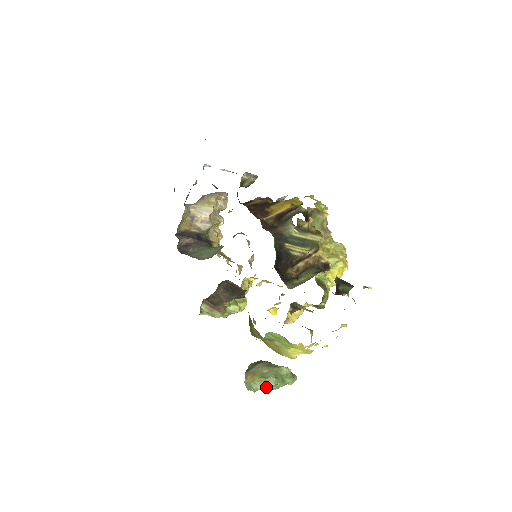
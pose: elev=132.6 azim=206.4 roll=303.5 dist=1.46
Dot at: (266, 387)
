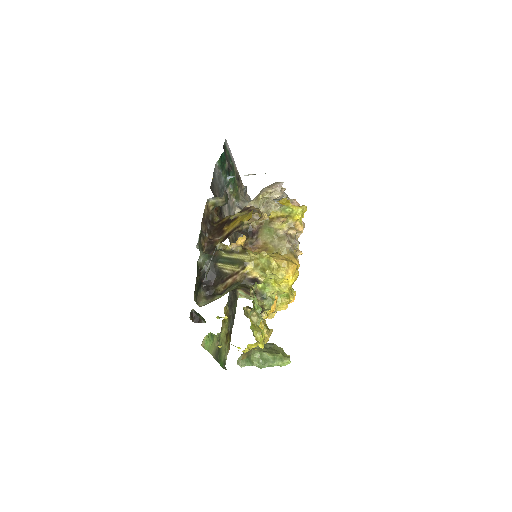
Dot at: occluded
